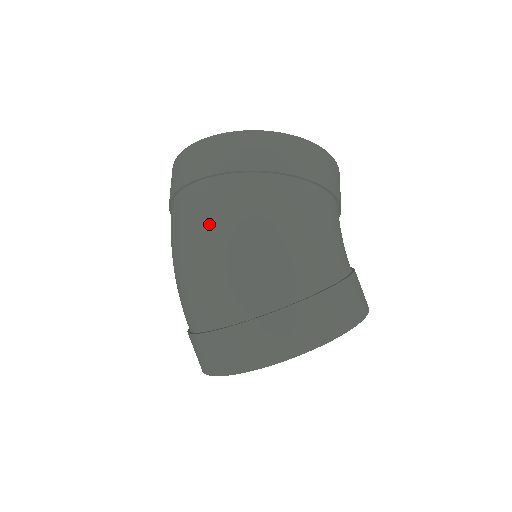
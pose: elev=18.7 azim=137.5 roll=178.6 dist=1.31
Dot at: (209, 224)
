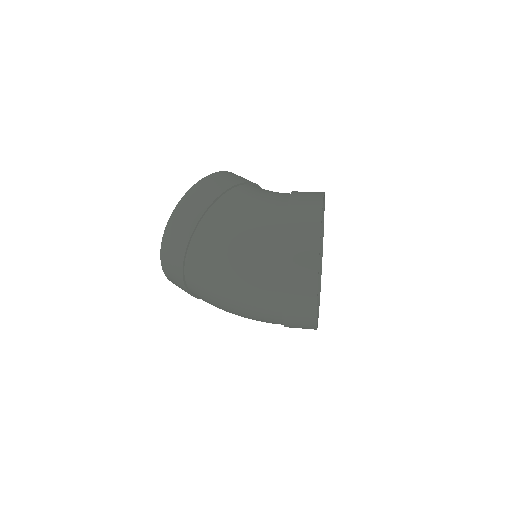
Dot at: (212, 284)
